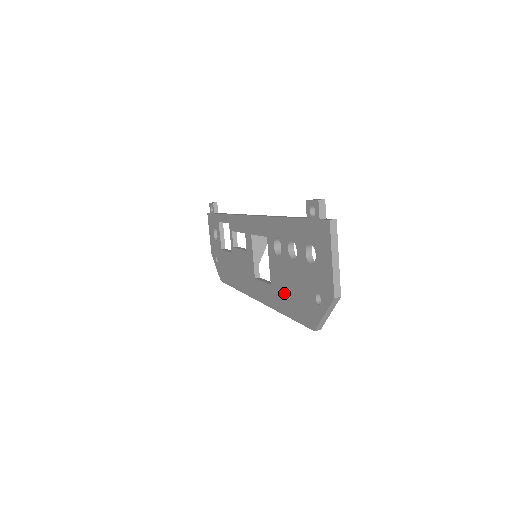
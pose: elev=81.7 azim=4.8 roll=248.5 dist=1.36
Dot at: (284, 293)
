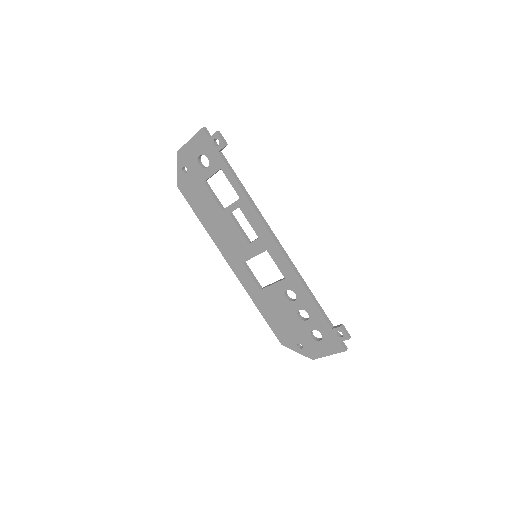
Dot at: (271, 309)
